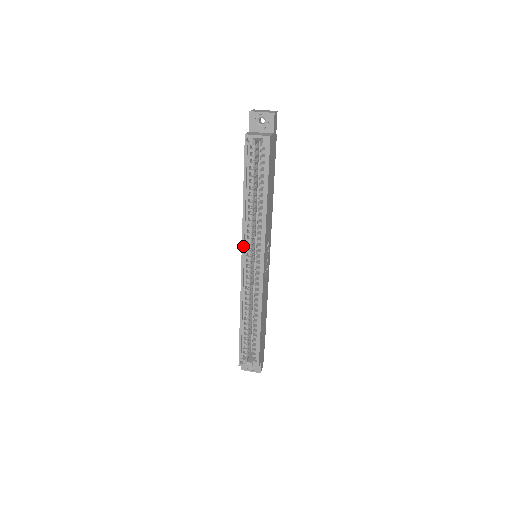
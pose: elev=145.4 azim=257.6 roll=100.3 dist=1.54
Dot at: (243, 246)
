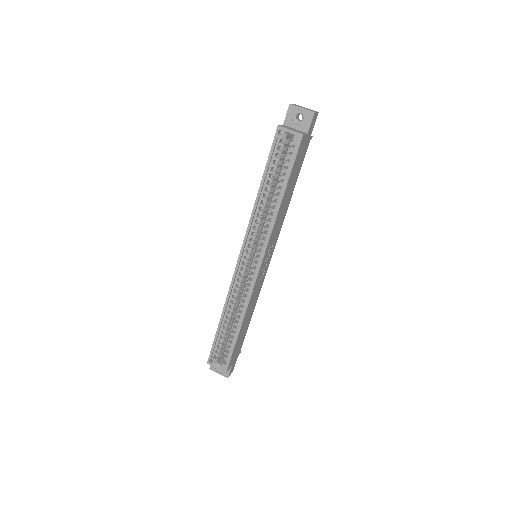
Dot at: (245, 241)
